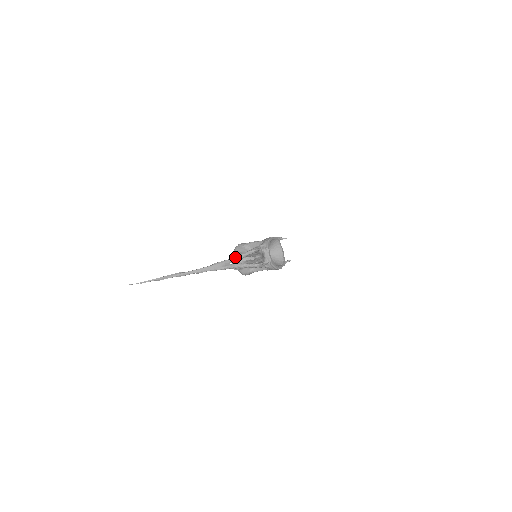
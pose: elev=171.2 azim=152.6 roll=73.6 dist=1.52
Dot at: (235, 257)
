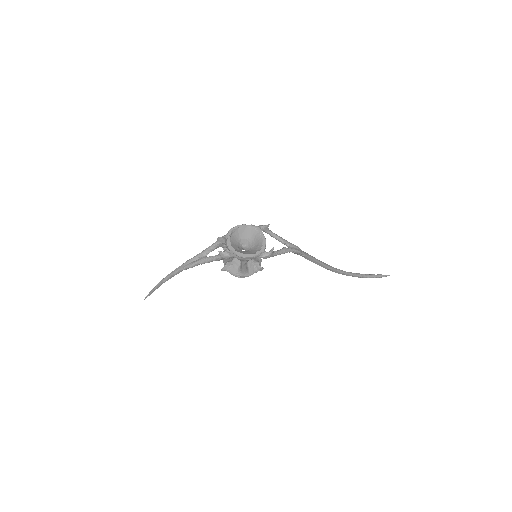
Dot at: (202, 252)
